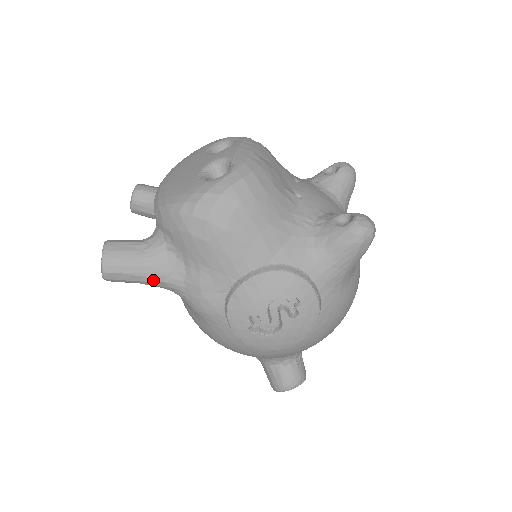
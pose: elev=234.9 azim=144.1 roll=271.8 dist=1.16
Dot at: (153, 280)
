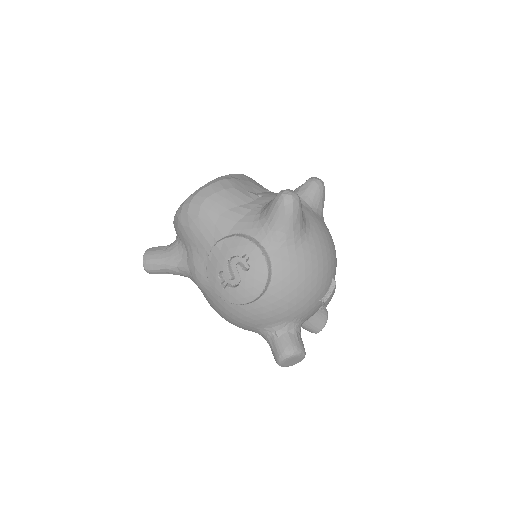
Dot at: (171, 267)
